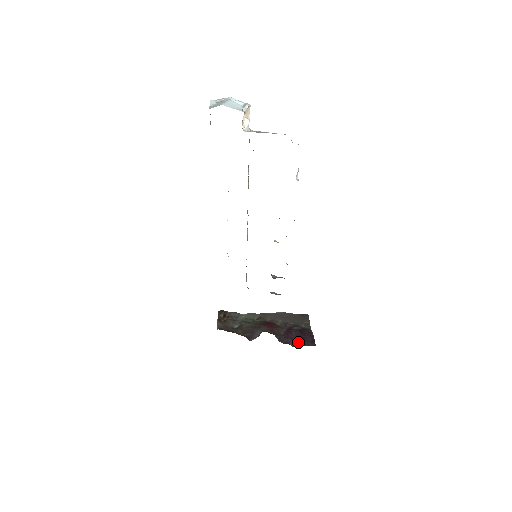
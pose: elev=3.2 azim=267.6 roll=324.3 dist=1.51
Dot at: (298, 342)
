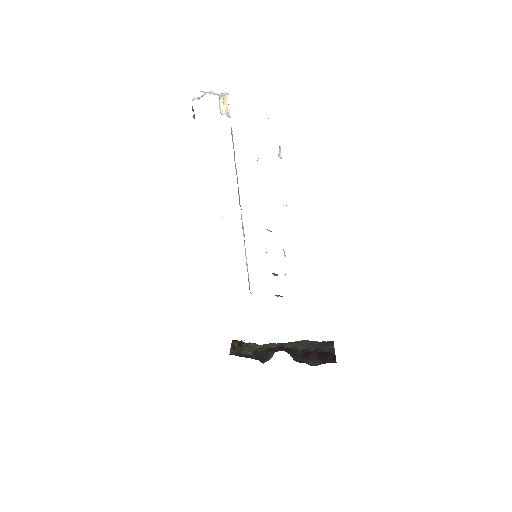
Dot at: (316, 361)
